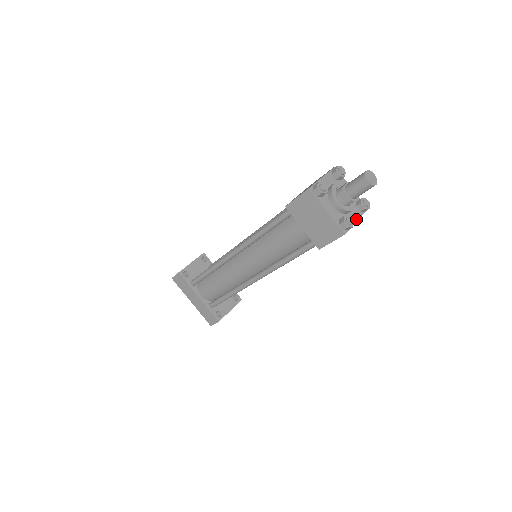
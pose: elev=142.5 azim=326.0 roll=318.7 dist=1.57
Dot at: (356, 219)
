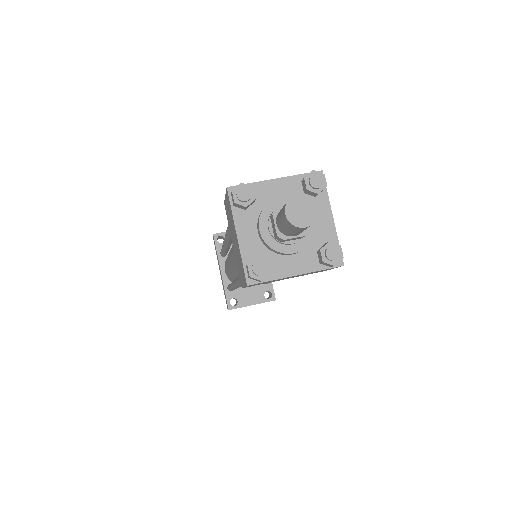
Dot at: (298, 271)
